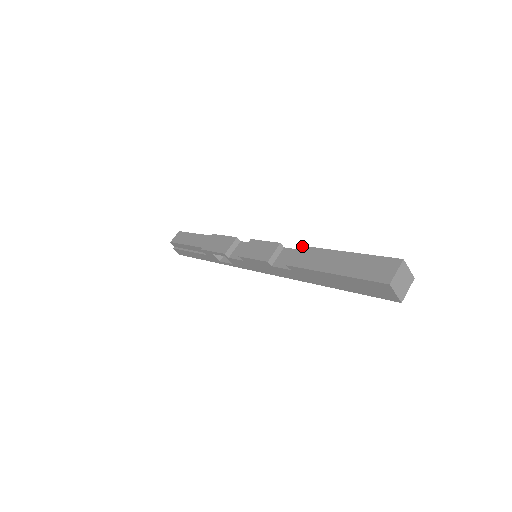
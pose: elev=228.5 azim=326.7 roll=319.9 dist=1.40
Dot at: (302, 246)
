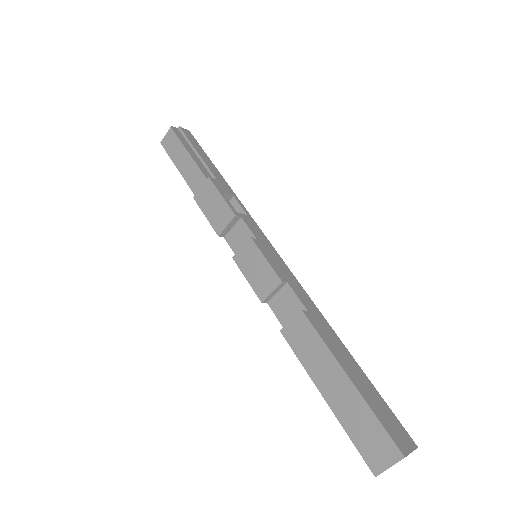
Dot at: (304, 315)
